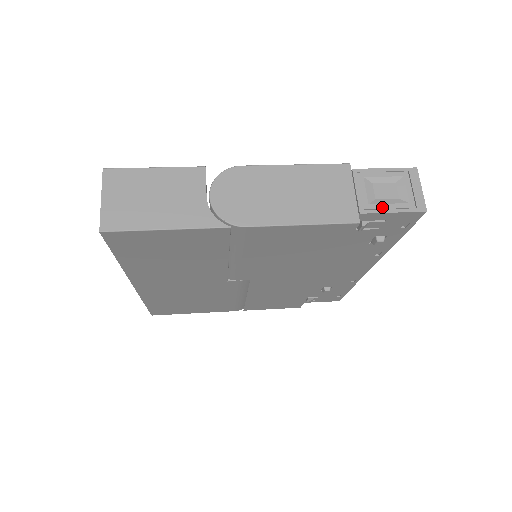
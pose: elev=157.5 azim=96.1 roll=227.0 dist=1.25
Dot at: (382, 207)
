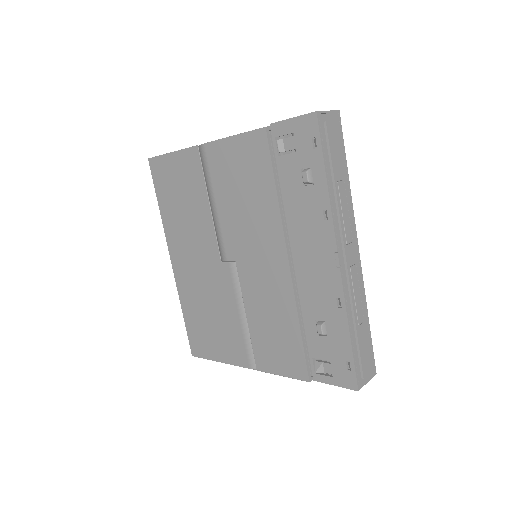
Dot at: (288, 119)
